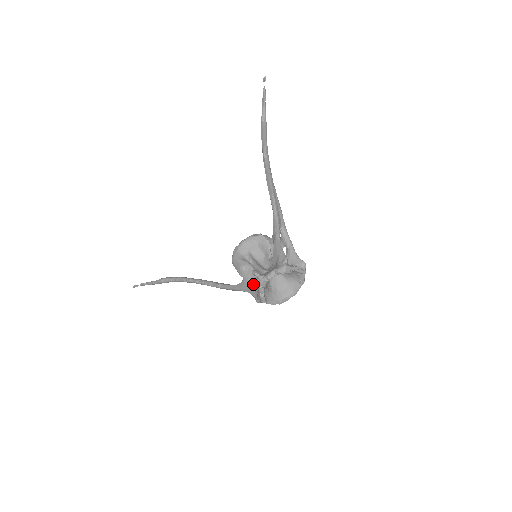
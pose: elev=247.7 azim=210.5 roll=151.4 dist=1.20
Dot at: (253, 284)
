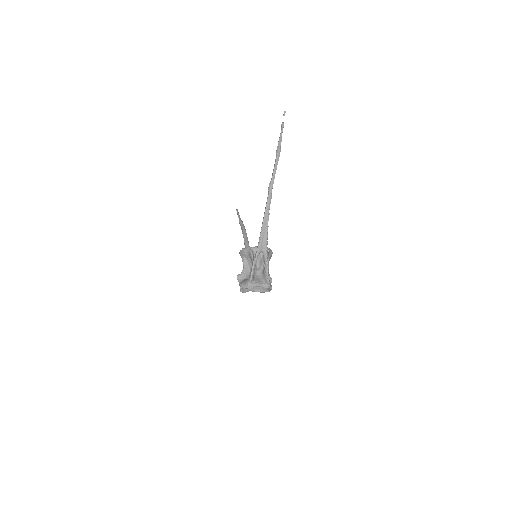
Dot at: occluded
